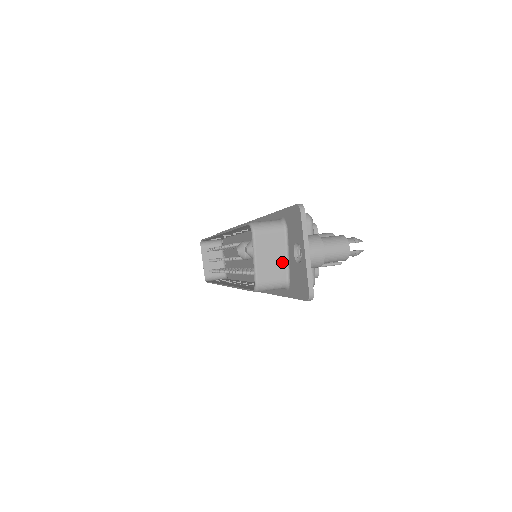
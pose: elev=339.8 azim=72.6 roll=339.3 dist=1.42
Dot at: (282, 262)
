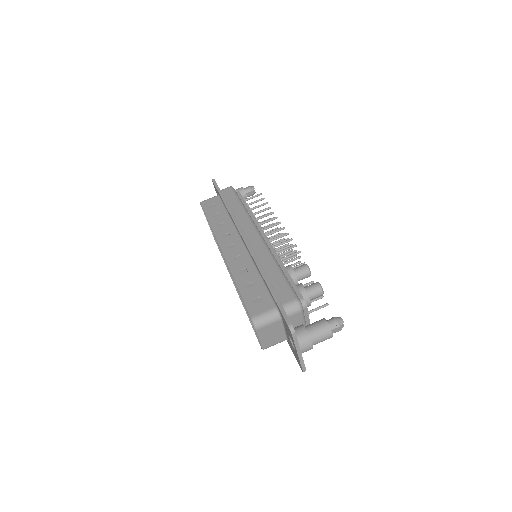
Dot at: (281, 334)
